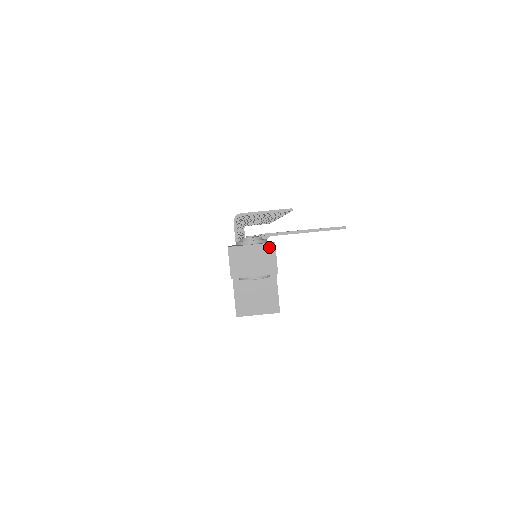
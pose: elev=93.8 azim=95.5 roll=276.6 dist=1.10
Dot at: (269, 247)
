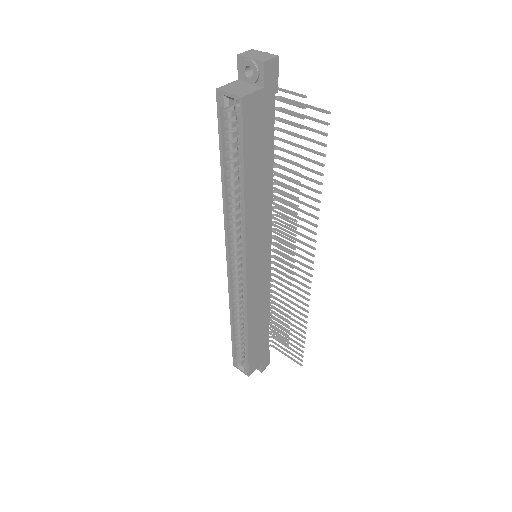
Dot at: (273, 56)
